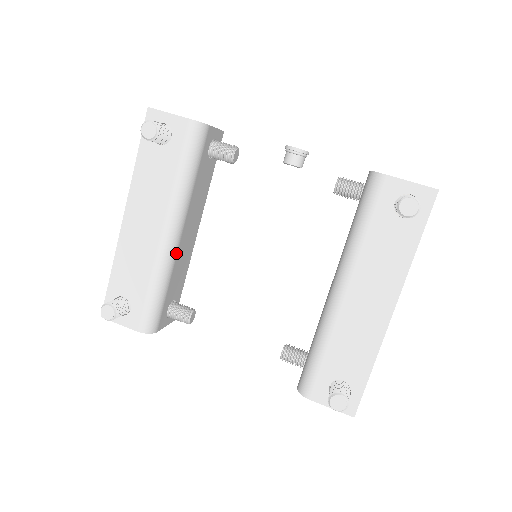
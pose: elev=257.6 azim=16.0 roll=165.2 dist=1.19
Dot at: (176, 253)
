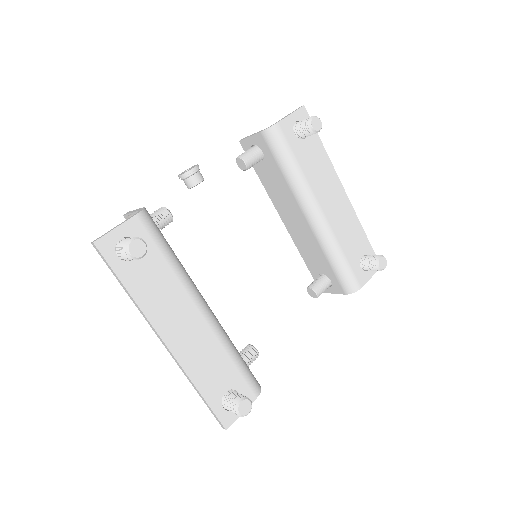
Dot at: occluded
